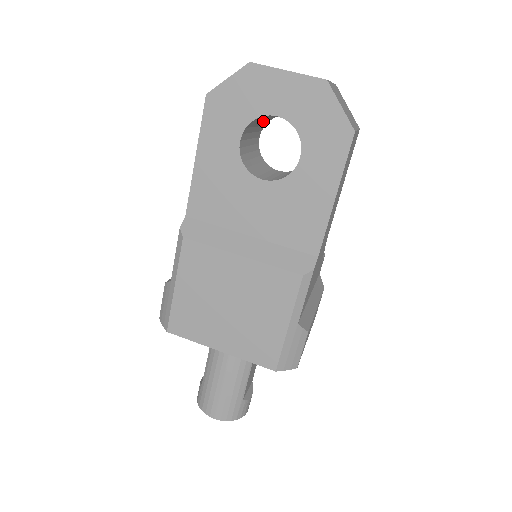
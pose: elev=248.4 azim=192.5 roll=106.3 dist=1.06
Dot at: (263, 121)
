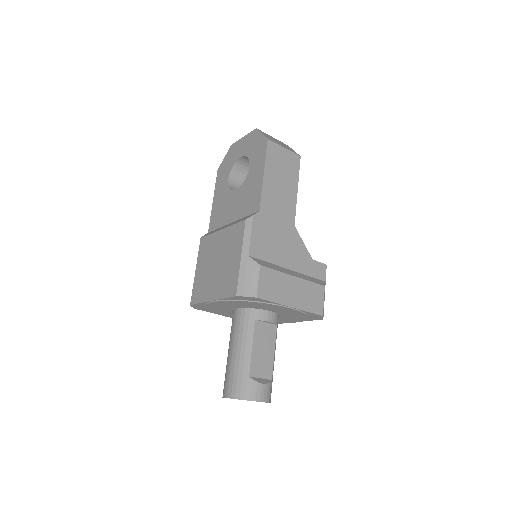
Dot at: occluded
